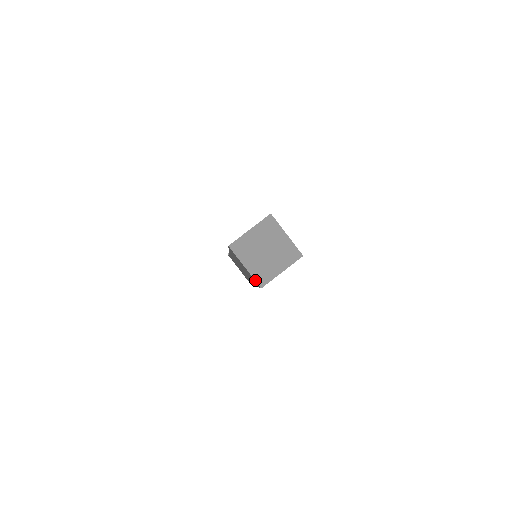
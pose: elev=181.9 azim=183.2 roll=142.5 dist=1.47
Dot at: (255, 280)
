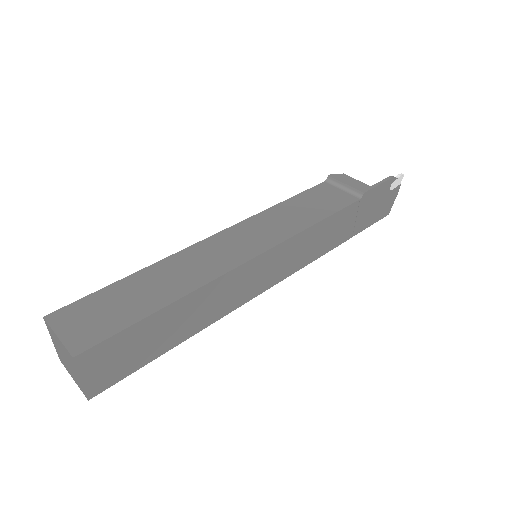
Dot at: (57, 352)
